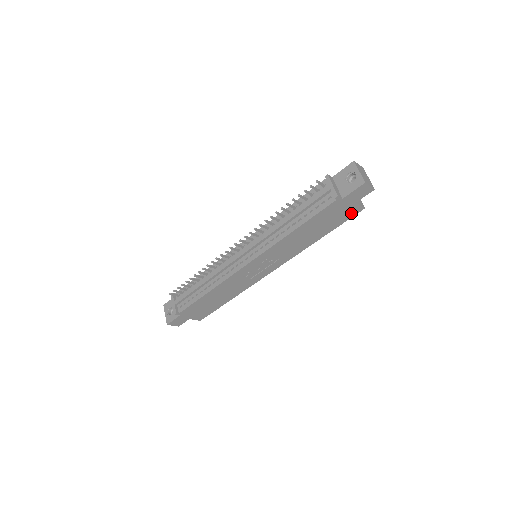
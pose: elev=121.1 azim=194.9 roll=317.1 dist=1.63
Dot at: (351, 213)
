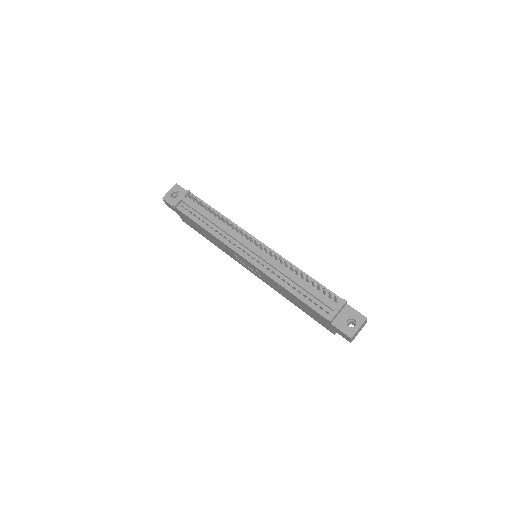
Dot at: (326, 326)
